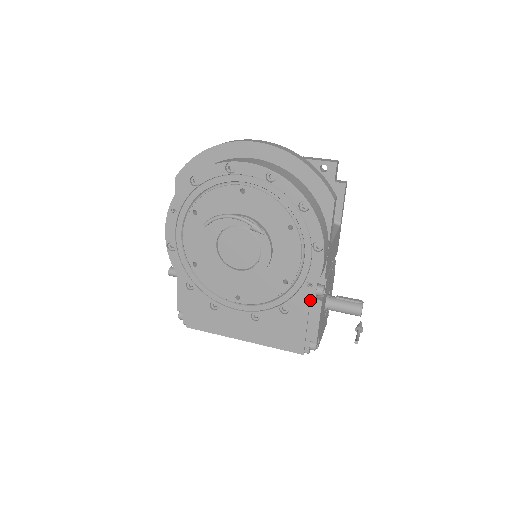
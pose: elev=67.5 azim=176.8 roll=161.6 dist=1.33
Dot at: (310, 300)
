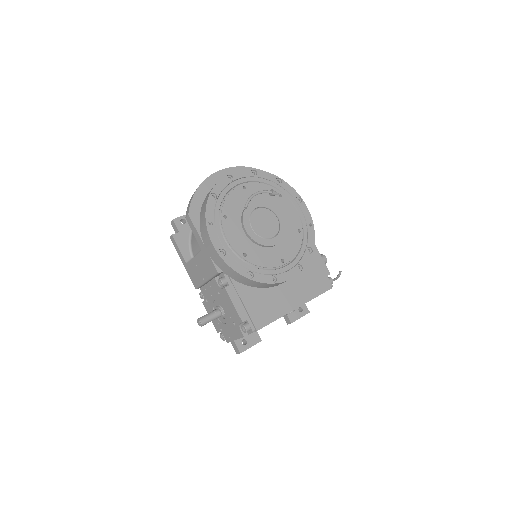
Dot at: occluded
